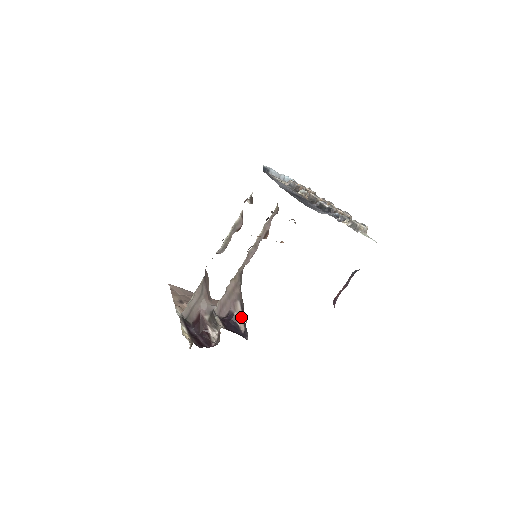
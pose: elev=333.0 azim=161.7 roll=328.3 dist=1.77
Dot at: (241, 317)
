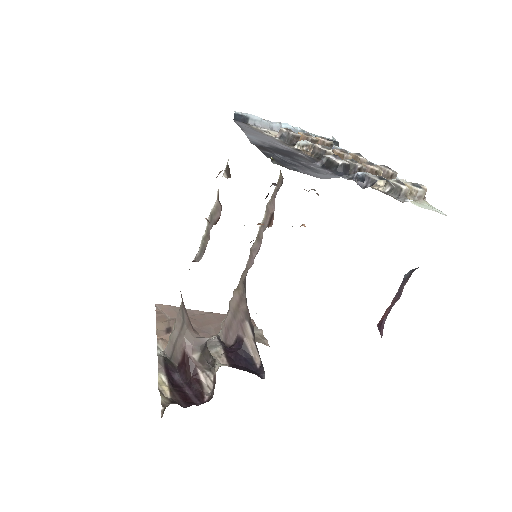
Dot at: (254, 344)
